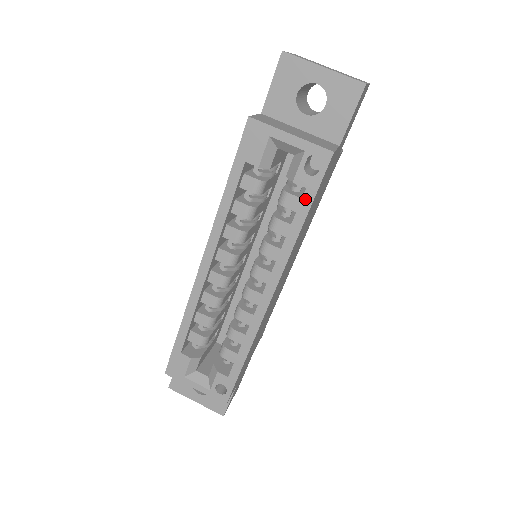
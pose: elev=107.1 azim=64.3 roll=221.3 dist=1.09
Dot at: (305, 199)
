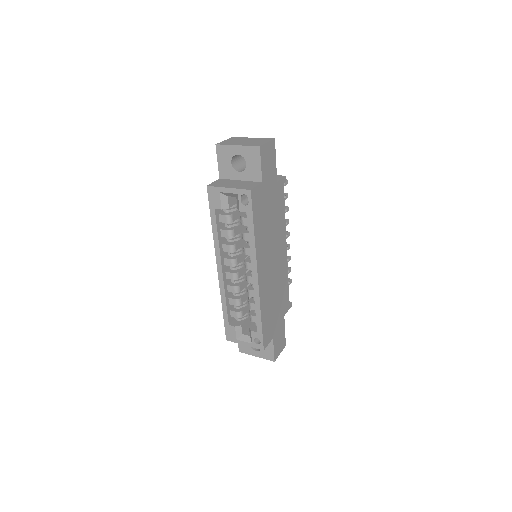
Dot at: (249, 218)
